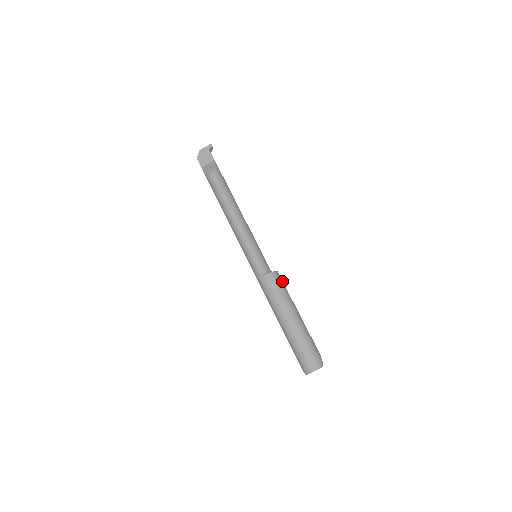
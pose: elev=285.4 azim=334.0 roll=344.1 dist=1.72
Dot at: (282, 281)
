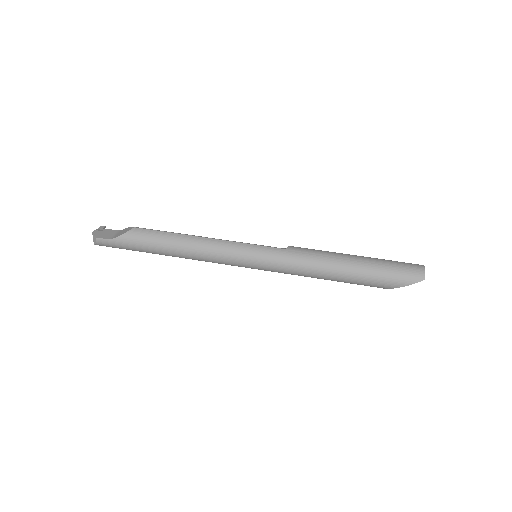
Dot at: occluded
